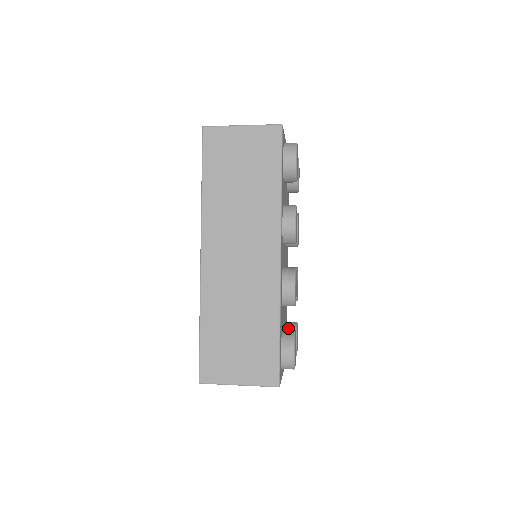
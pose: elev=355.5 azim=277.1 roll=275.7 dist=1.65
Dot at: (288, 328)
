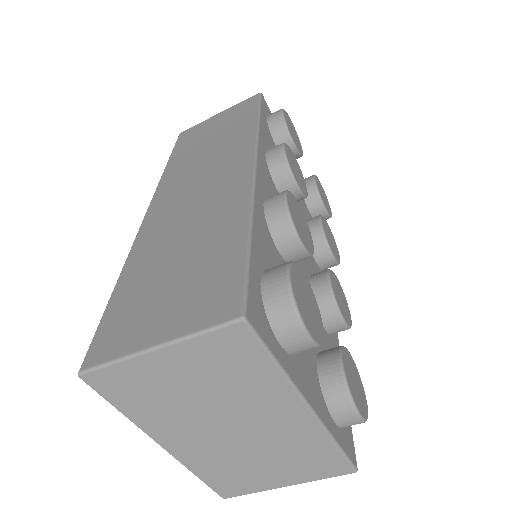
Dot at: (324, 350)
